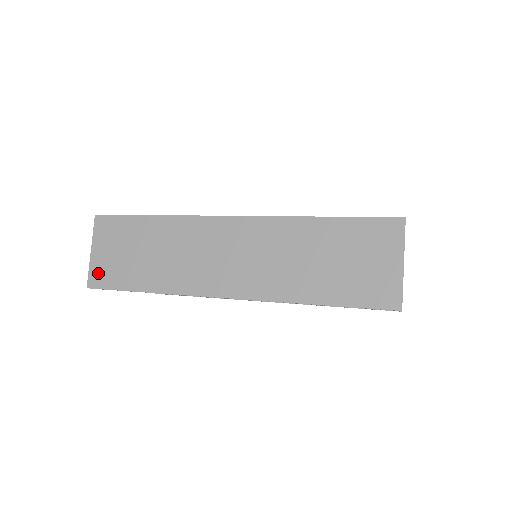
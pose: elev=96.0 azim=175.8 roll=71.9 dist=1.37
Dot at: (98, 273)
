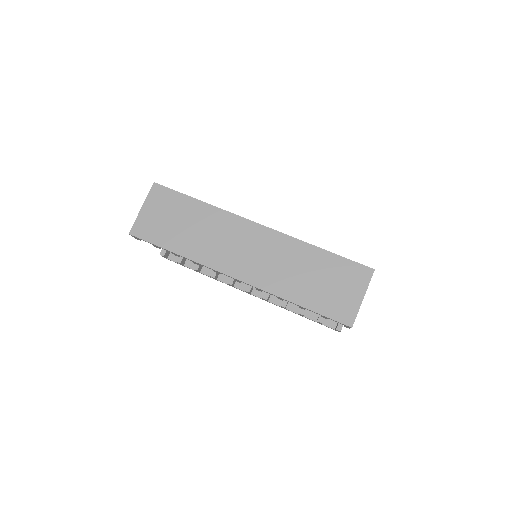
Dot at: (142, 226)
